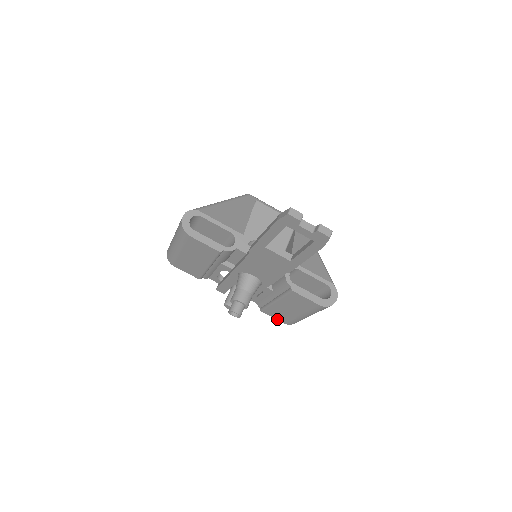
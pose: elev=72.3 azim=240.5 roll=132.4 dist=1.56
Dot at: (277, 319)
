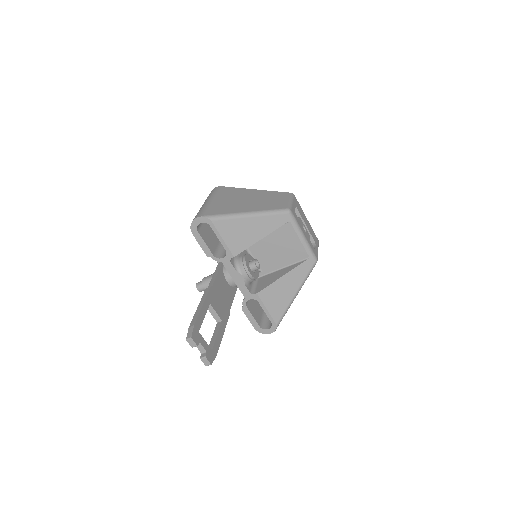
Dot at: occluded
